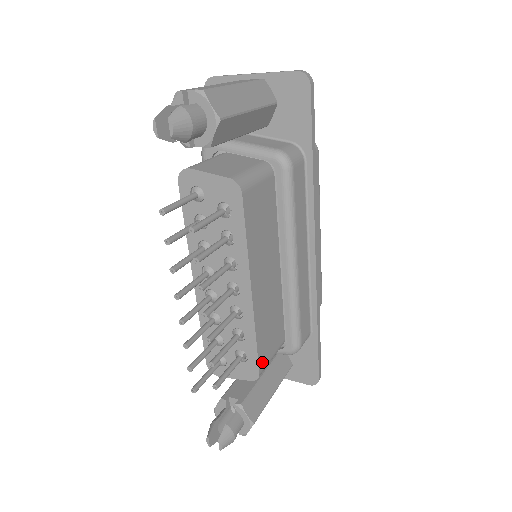
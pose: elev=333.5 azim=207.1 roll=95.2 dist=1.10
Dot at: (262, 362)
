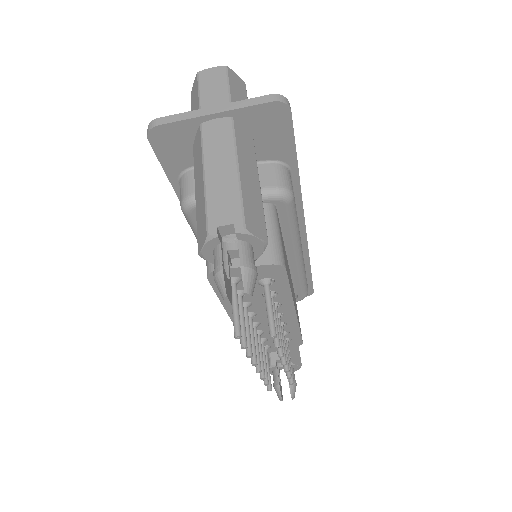
Dot at: (301, 334)
